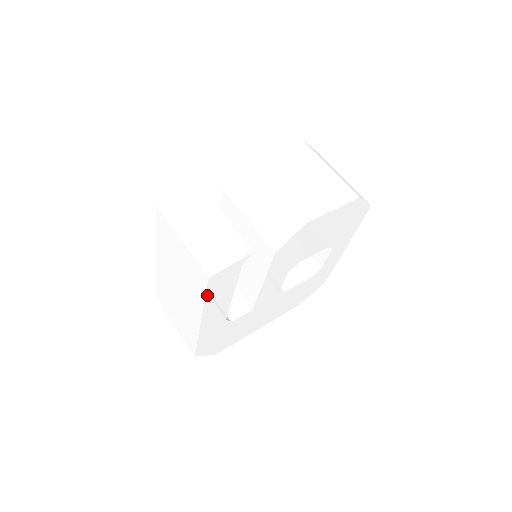
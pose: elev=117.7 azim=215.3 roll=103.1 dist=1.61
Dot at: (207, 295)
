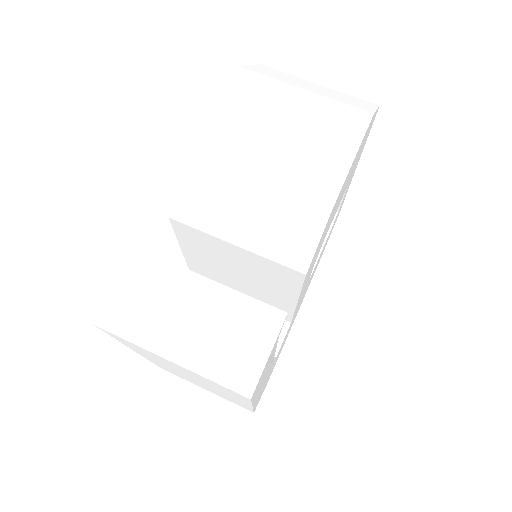
Dot at: occluded
